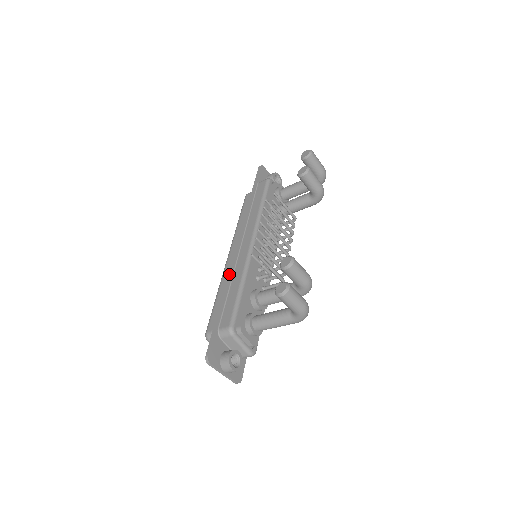
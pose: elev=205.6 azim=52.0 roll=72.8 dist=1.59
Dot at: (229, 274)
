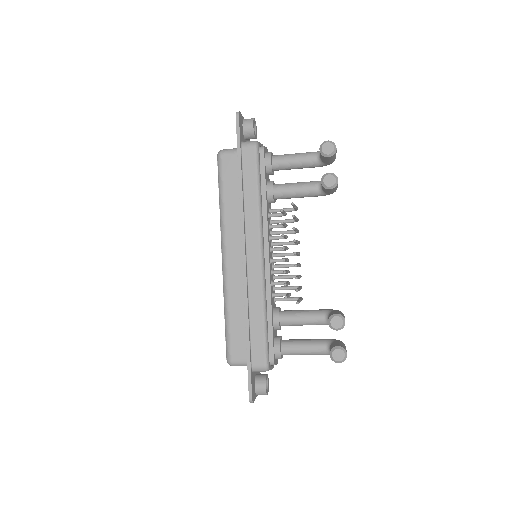
Dot at: (246, 299)
